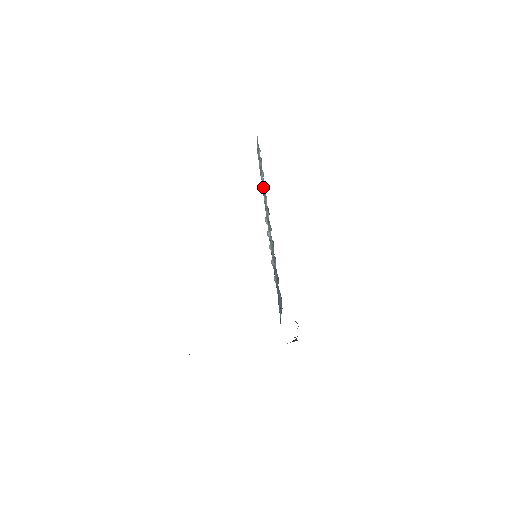
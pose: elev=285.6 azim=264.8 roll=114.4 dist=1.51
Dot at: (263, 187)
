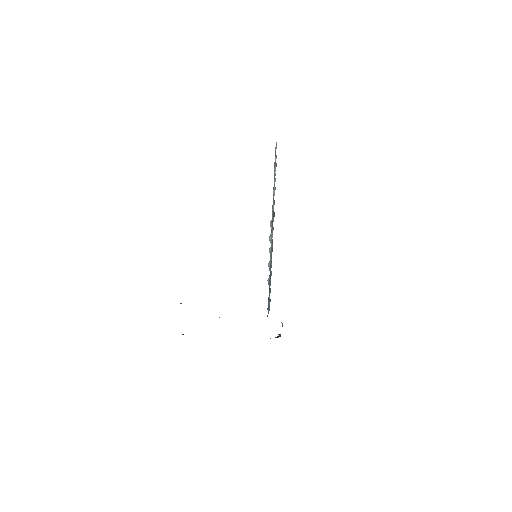
Dot at: occluded
